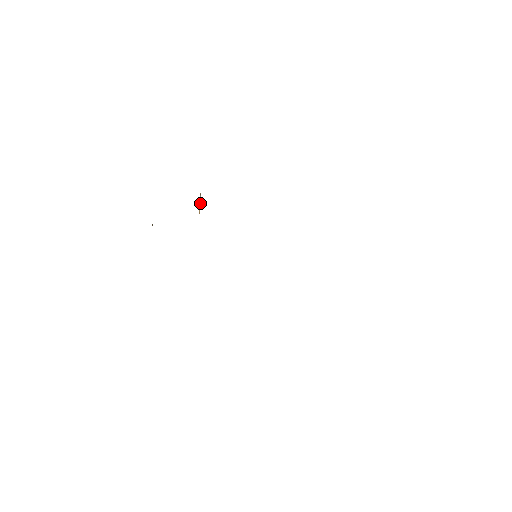
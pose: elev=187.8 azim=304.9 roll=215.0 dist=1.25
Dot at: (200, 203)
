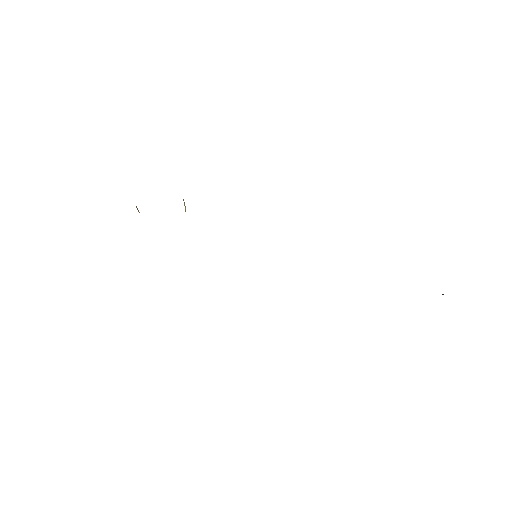
Dot at: (185, 207)
